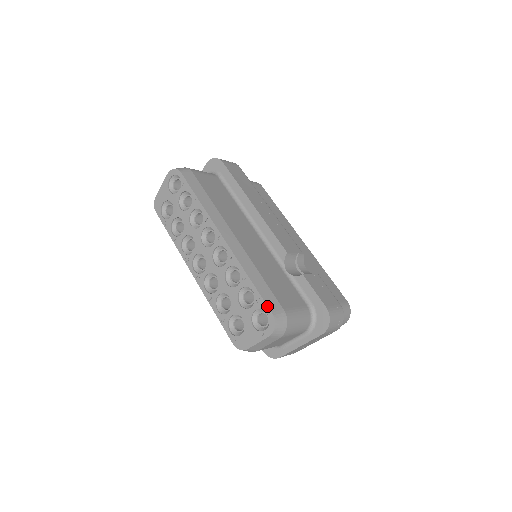
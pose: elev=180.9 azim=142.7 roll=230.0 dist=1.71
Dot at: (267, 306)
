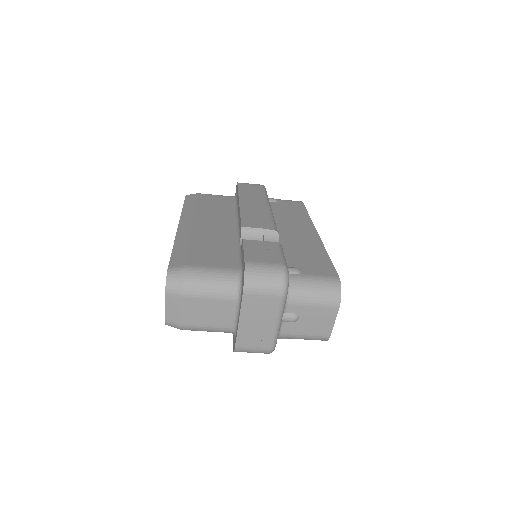
Dot at: (169, 263)
